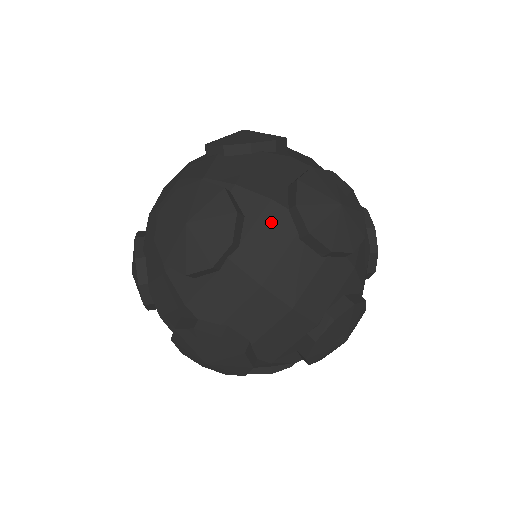
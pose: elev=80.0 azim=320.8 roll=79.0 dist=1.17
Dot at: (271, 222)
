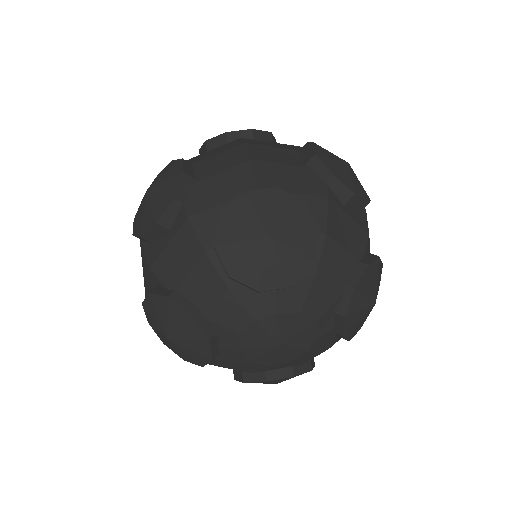
Dot at: (288, 146)
